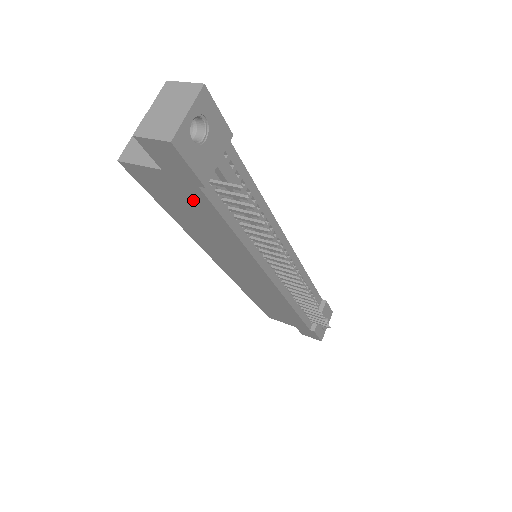
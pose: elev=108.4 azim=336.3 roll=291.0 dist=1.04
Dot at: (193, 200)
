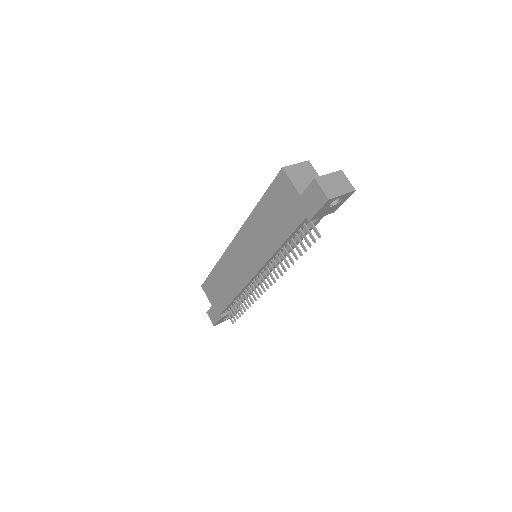
Dot at: (290, 216)
